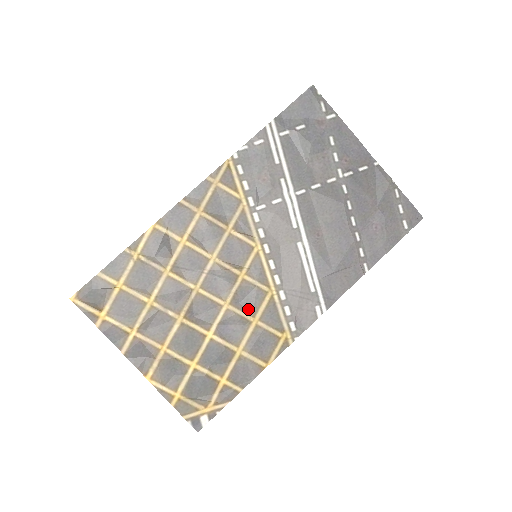
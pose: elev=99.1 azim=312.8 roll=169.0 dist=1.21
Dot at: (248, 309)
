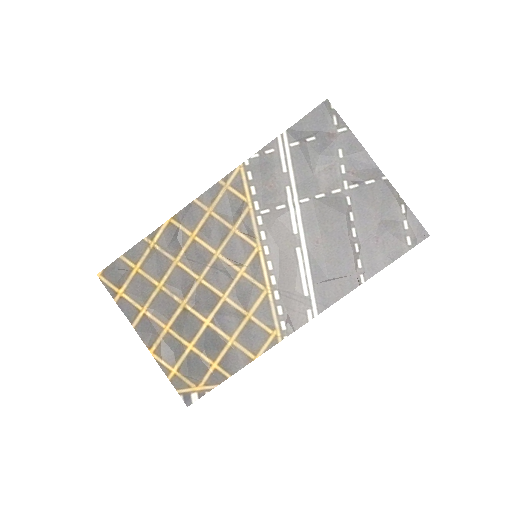
Dot at: (244, 304)
